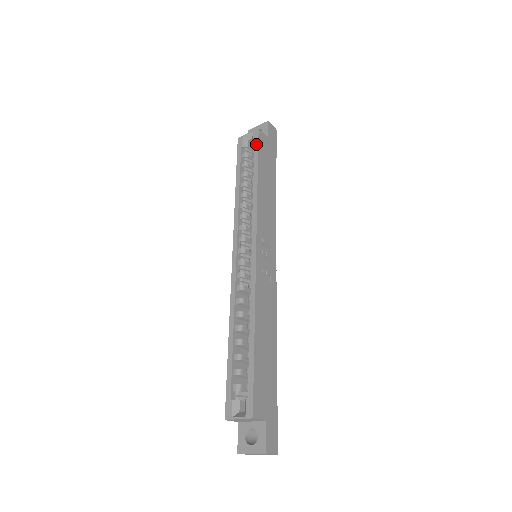
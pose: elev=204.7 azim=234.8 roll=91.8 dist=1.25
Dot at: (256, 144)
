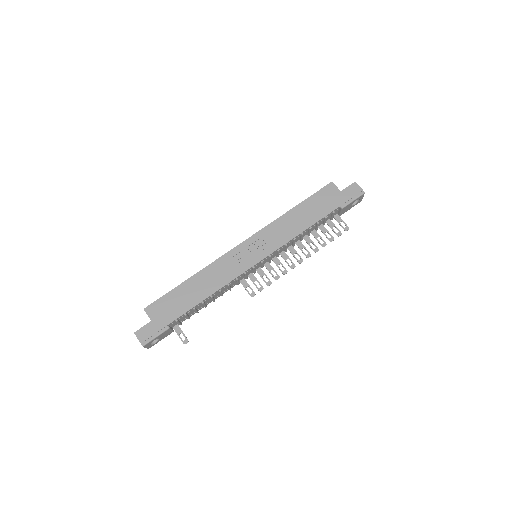
Dot at: (319, 190)
